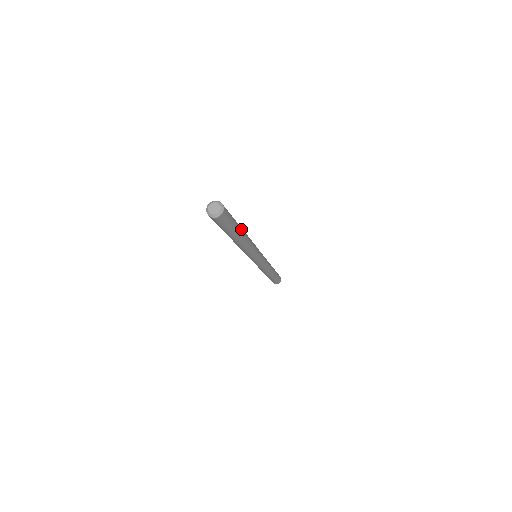
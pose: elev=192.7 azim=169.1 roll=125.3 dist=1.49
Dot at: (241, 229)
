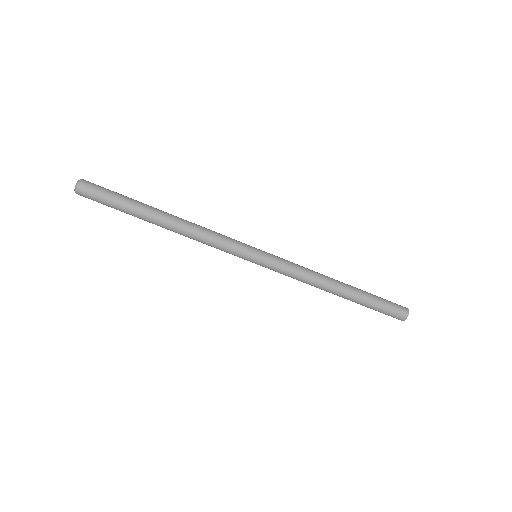
Dot at: (151, 207)
